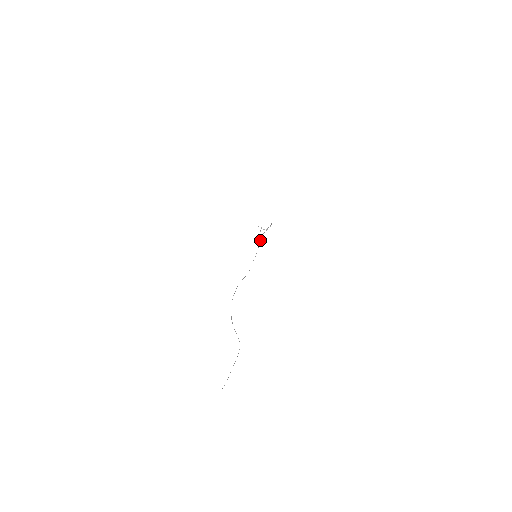
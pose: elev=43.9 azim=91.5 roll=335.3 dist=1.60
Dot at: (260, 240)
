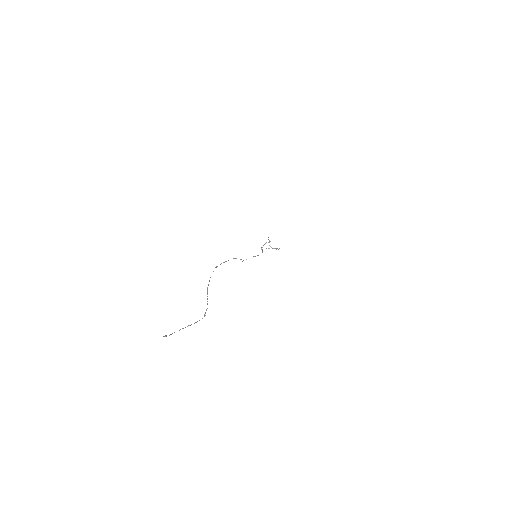
Dot at: occluded
